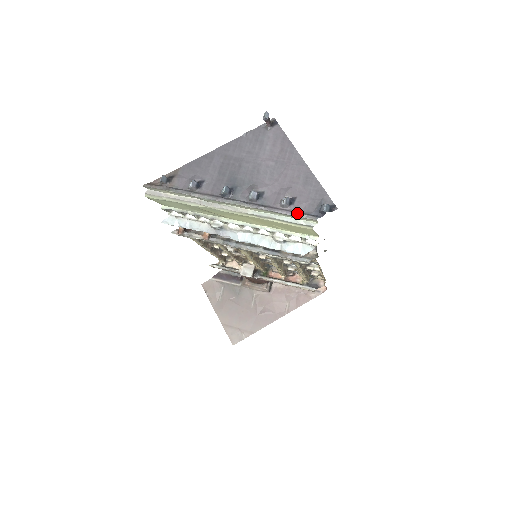
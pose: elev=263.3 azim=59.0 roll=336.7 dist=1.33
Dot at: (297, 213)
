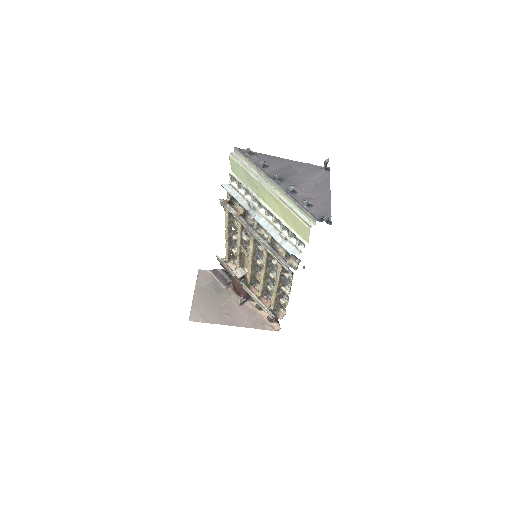
Dot at: (308, 211)
